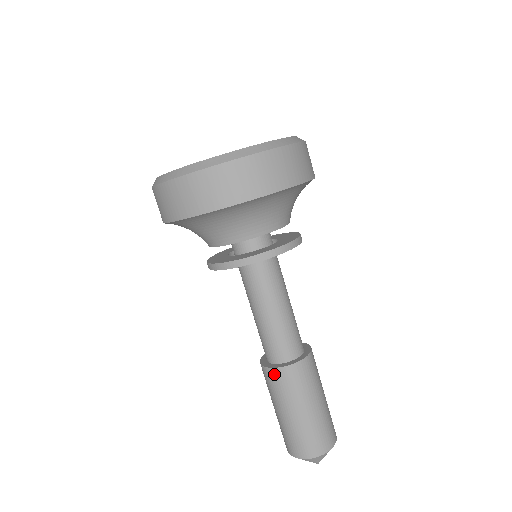
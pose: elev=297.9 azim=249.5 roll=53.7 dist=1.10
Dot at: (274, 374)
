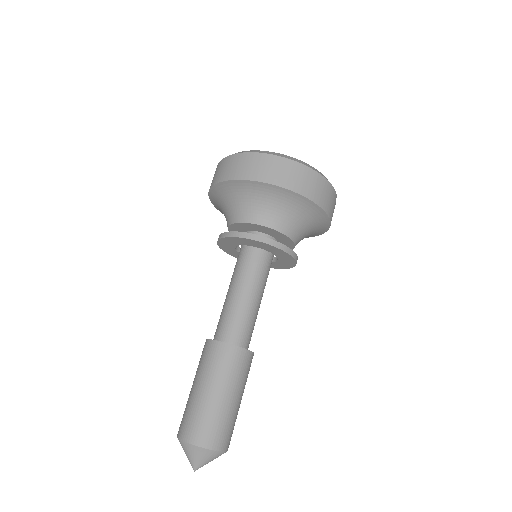
Dot at: (208, 345)
